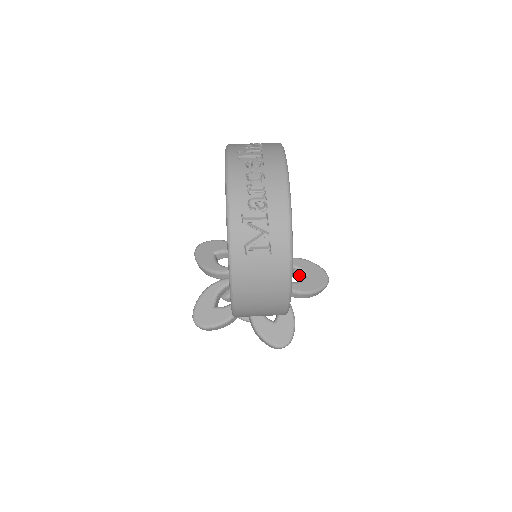
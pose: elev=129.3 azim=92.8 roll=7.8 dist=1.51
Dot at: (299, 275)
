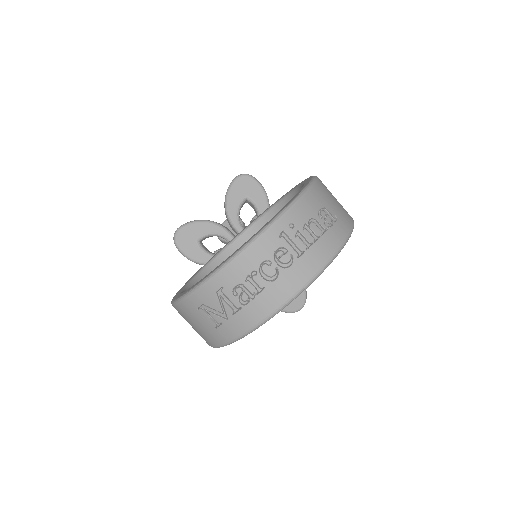
Dot at: occluded
